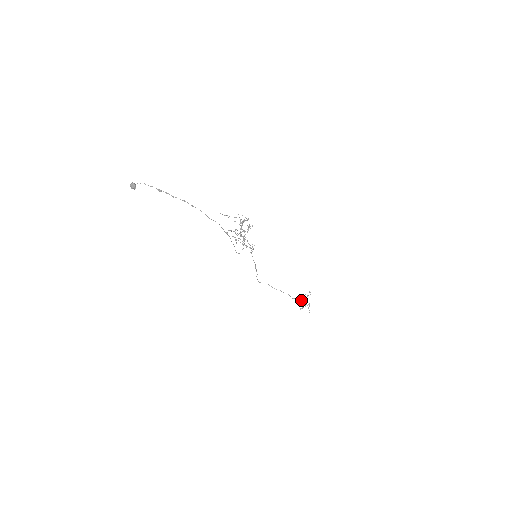
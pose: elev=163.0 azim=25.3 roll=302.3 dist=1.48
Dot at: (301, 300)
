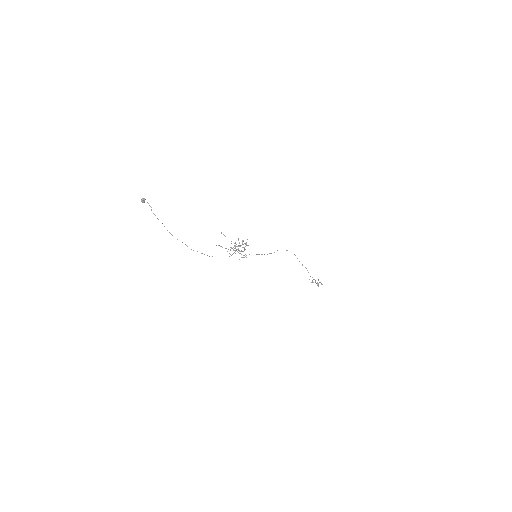
Dot at: (312, 280)
